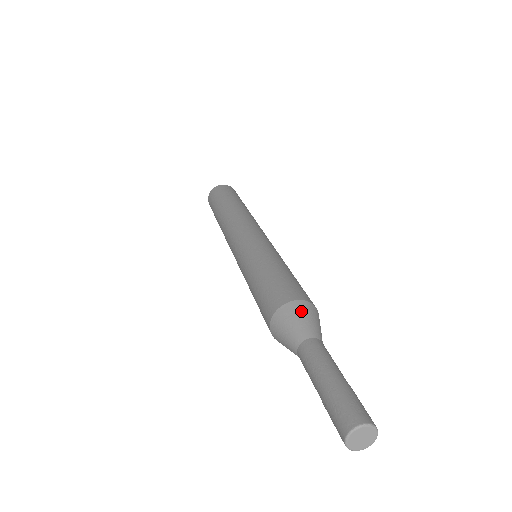
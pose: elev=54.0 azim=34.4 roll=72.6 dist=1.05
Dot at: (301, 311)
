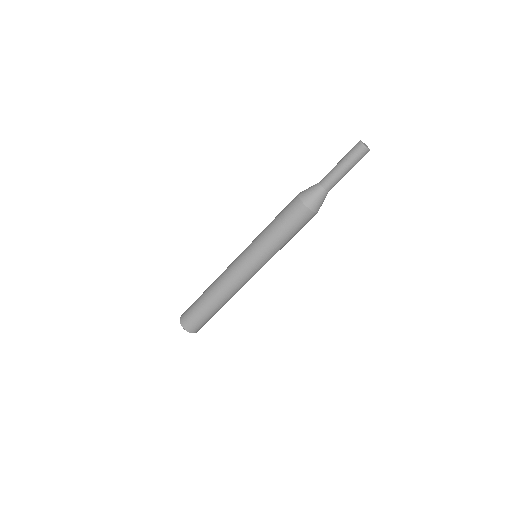
Dot at: occluded
